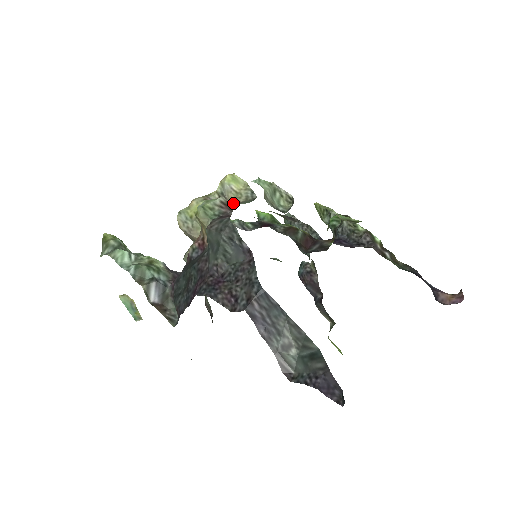
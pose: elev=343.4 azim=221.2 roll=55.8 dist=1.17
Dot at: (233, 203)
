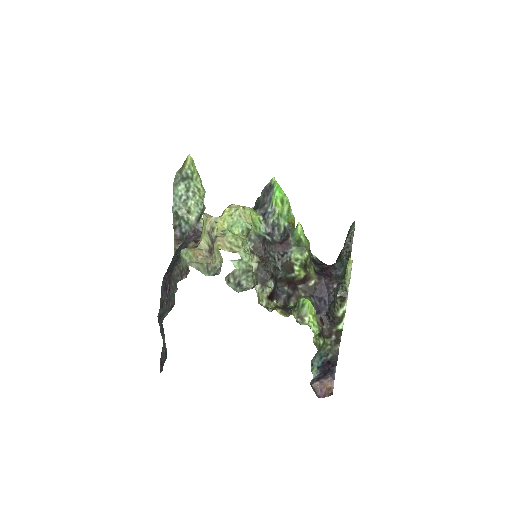
Dot at: (212, 258)
